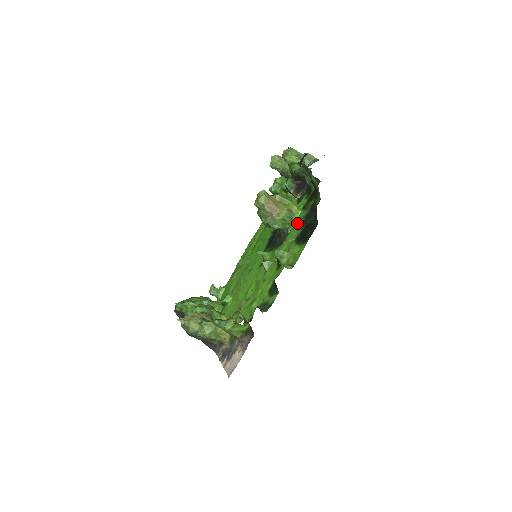
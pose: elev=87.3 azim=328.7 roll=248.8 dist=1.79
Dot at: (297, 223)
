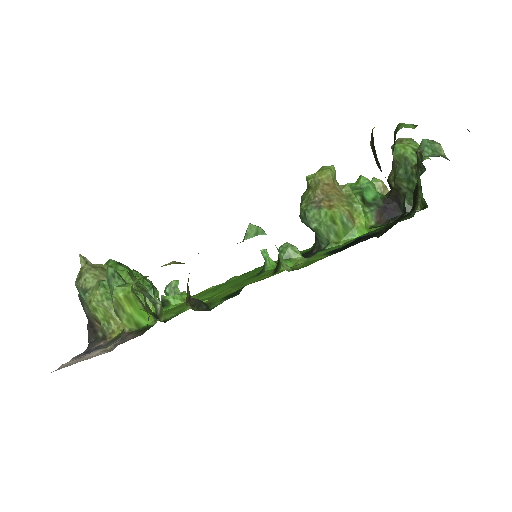
Dot at: (350, 240)
